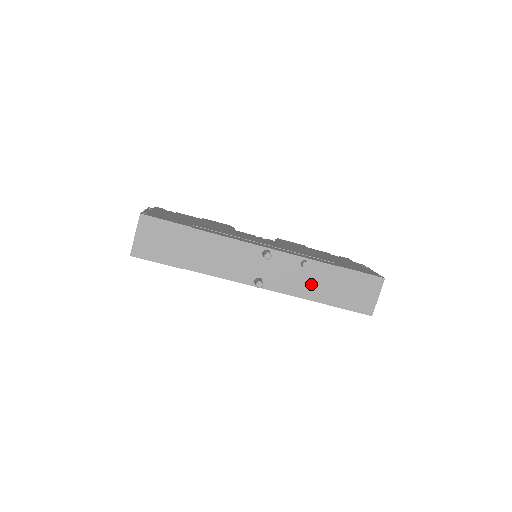
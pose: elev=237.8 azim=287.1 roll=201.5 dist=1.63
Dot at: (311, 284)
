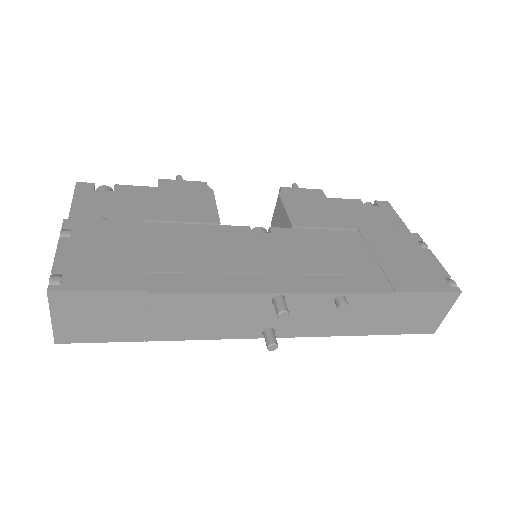
Dot at: (349, 319)
